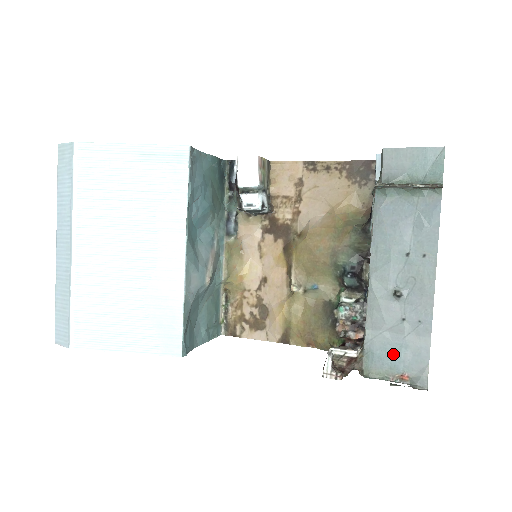
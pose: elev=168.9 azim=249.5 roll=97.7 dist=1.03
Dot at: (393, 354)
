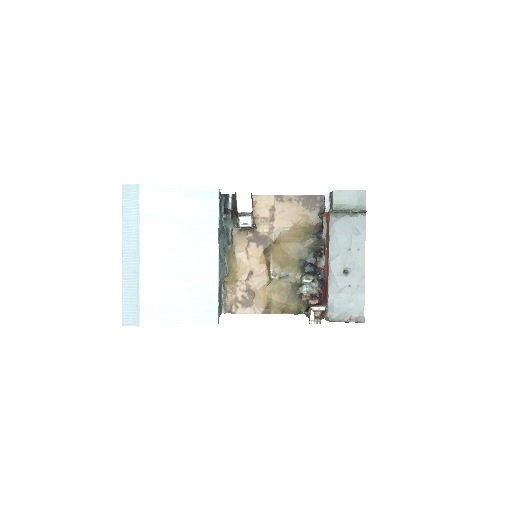
Dot at: (345, 306)
